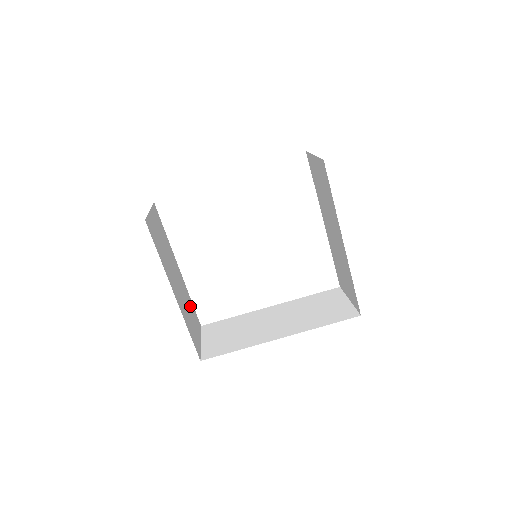
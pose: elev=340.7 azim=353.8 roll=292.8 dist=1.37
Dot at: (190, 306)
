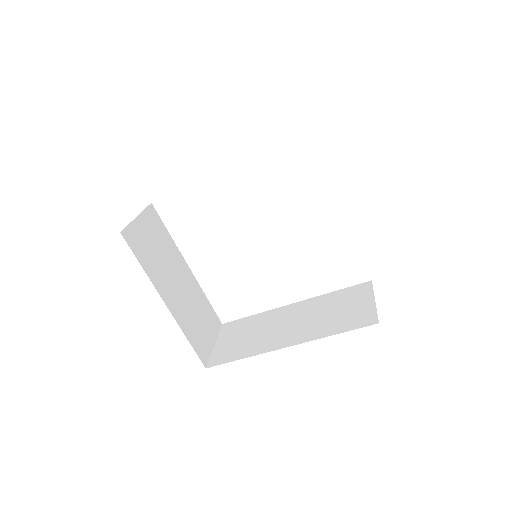
Dot at: (202, 307)
